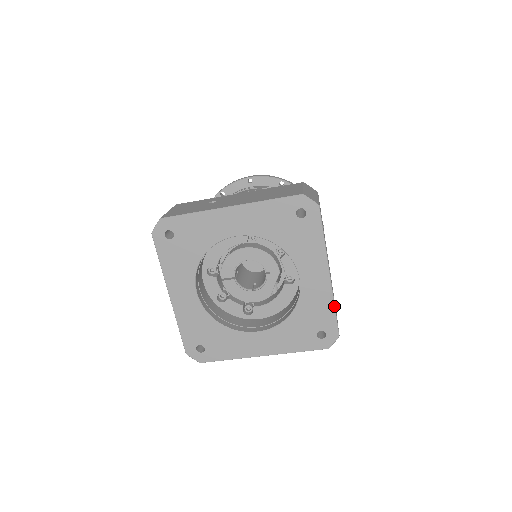
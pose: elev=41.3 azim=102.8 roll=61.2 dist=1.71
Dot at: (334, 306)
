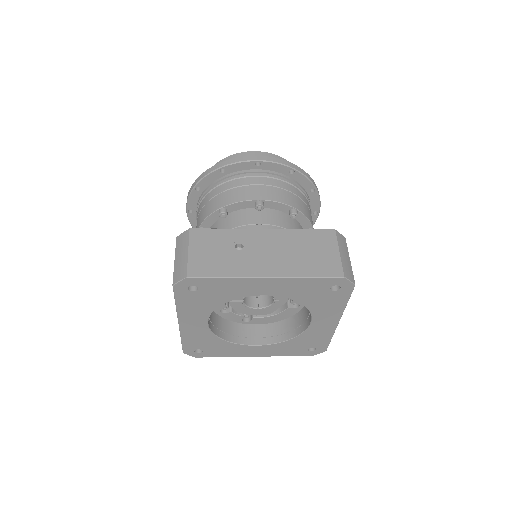
Dot at: occluded
